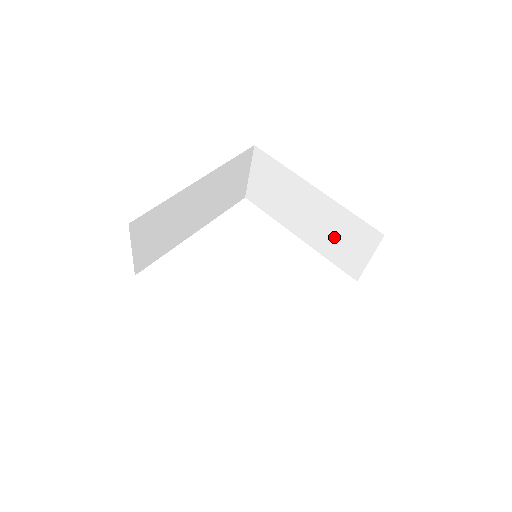
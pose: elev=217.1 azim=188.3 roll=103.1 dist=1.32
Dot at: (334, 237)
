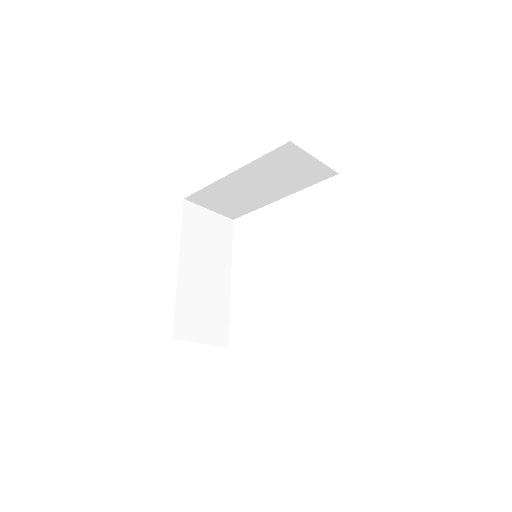
Dot at: (285, 176)
